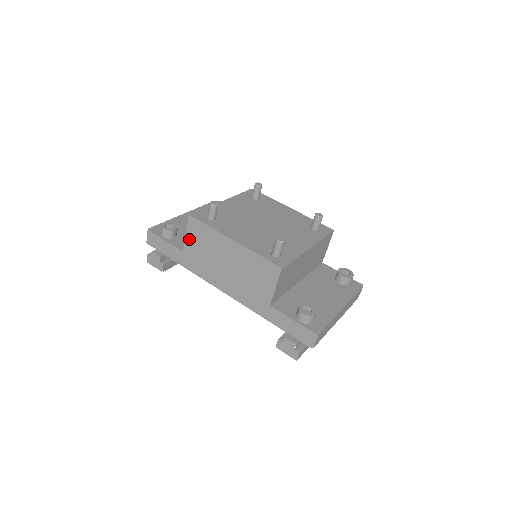
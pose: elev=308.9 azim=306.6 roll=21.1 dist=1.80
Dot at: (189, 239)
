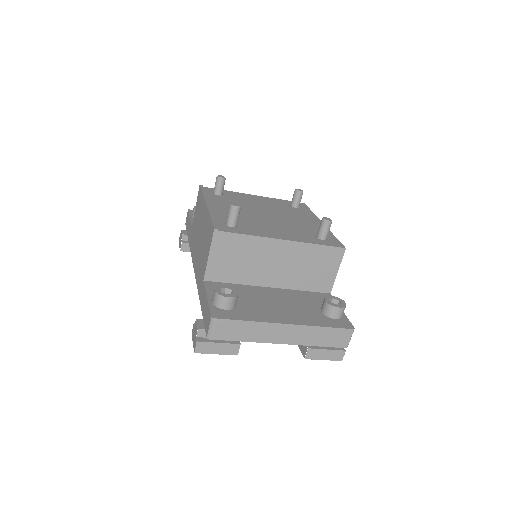
Dot at: (195, 212)
